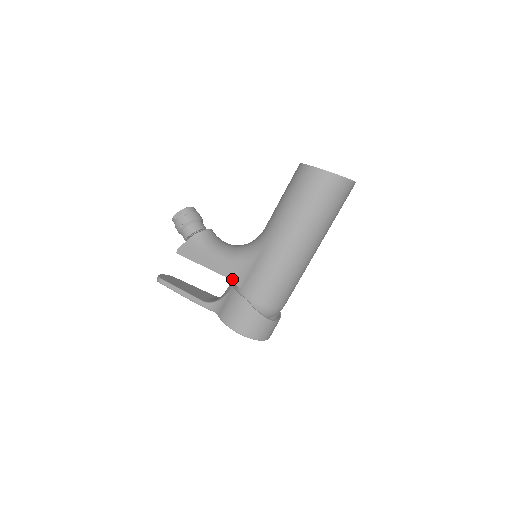
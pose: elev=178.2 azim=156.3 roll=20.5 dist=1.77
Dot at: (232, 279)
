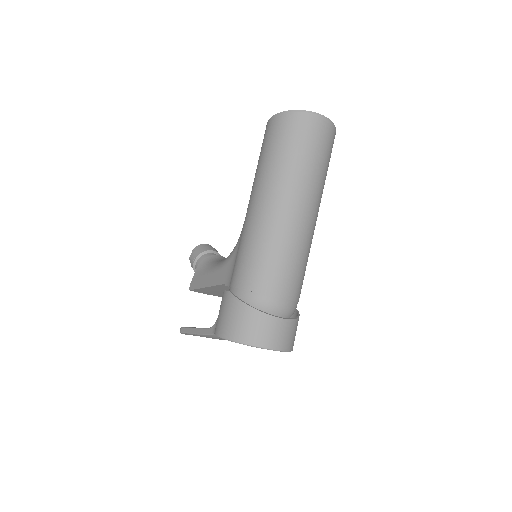
Dot at: (224, 283)
